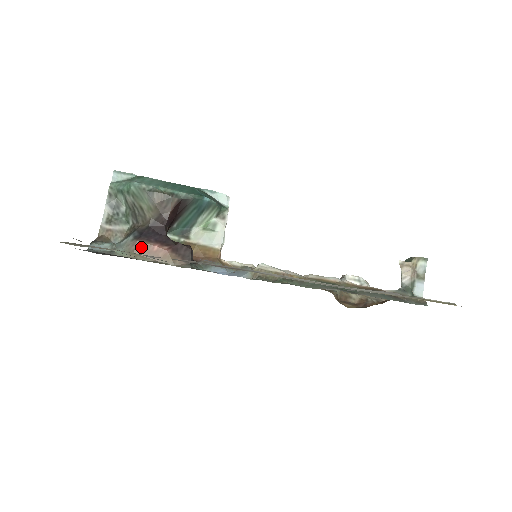
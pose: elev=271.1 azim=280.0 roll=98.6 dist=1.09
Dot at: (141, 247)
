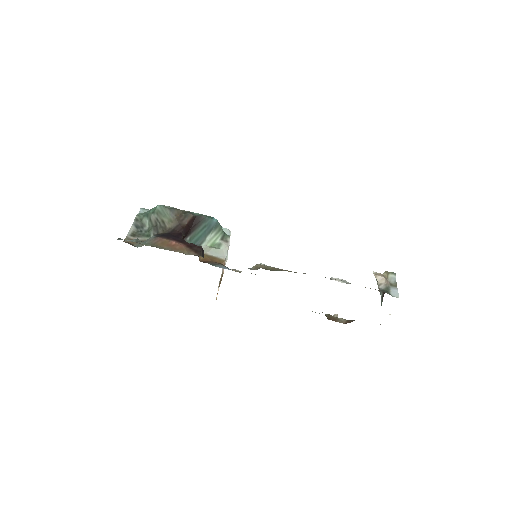
Dot at: (162, 241)
